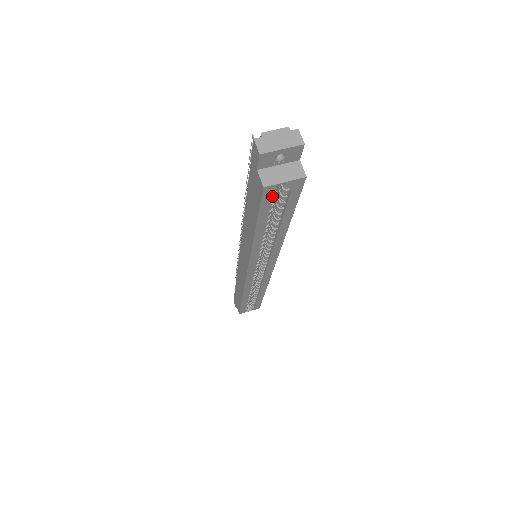
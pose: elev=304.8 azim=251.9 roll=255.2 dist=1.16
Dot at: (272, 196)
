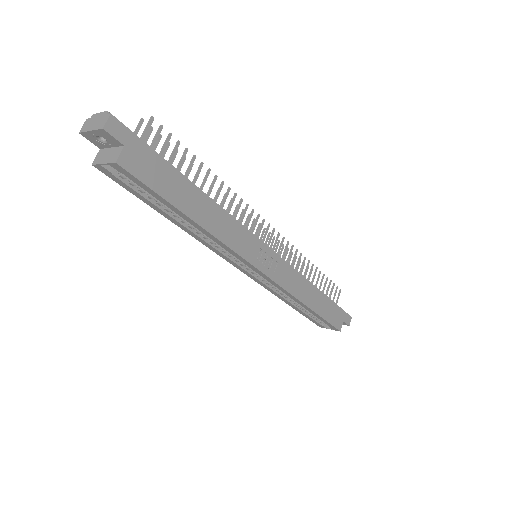
Dot at: (116, 177)
